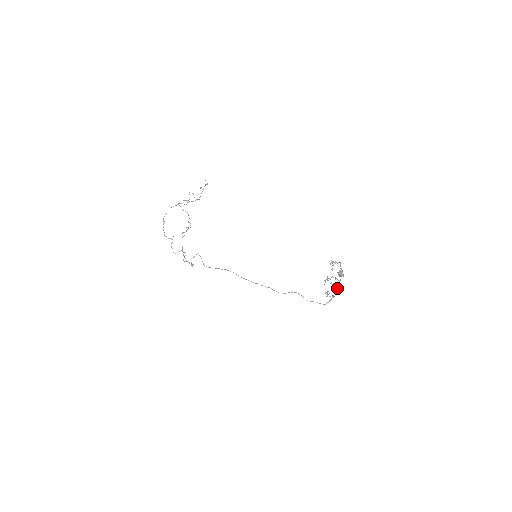
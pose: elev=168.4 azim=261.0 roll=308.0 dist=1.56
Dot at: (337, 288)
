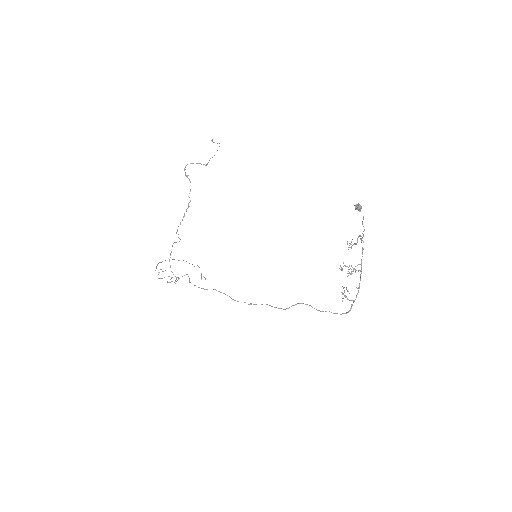
Dot at: (358, 287)
